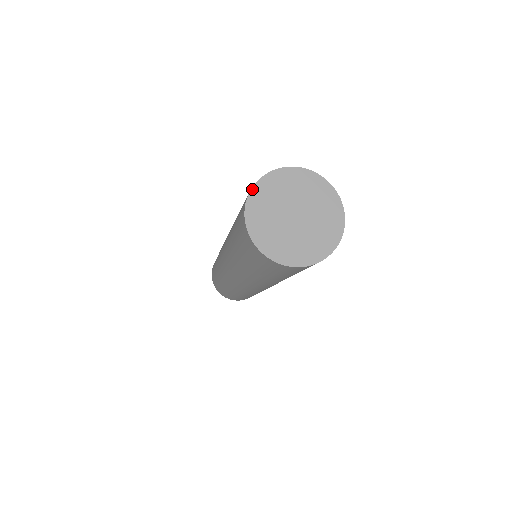
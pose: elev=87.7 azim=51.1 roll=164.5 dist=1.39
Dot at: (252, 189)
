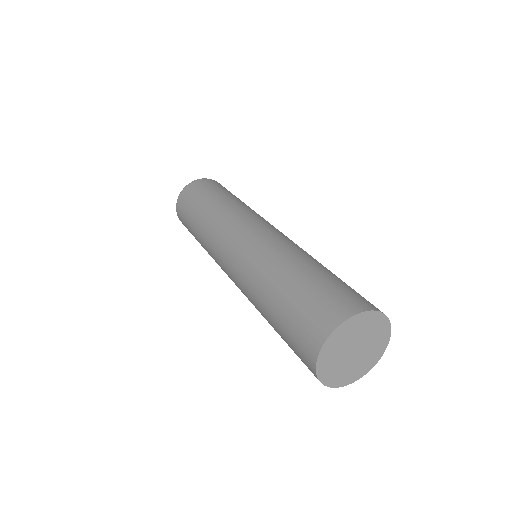
Dot at: (352, 317)
